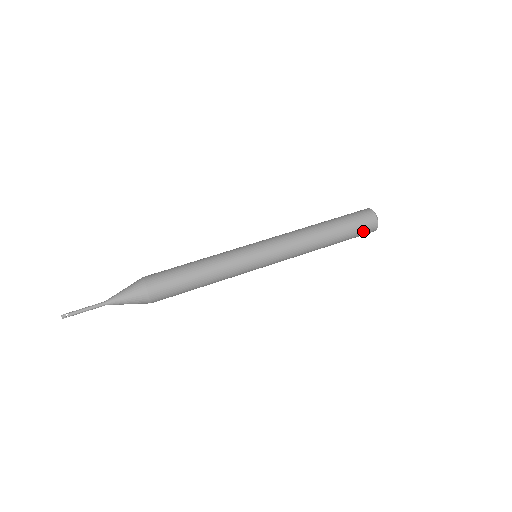
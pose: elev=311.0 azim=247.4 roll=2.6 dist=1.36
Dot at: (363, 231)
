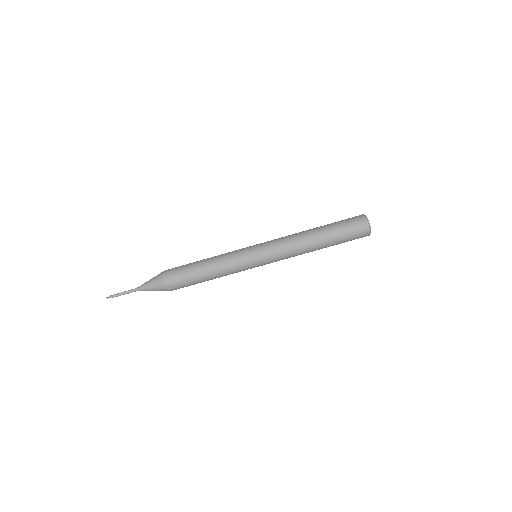
Dot at: occluded
